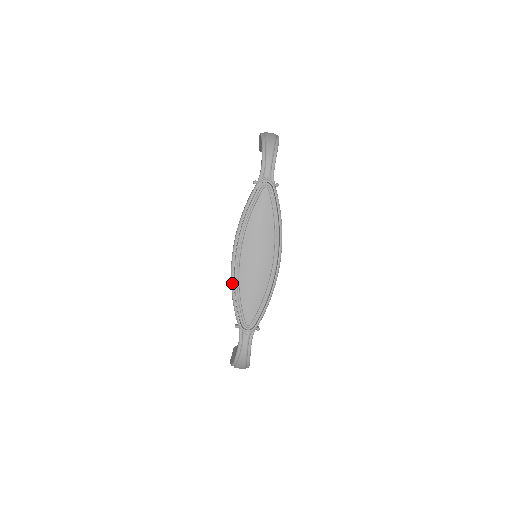
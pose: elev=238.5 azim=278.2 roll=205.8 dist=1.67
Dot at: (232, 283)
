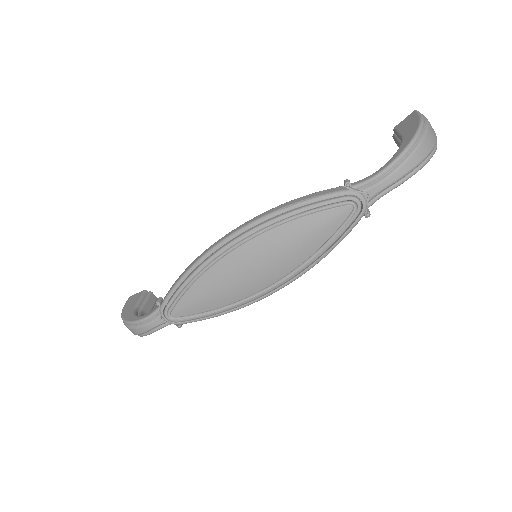
Dot at: (198, 262)
